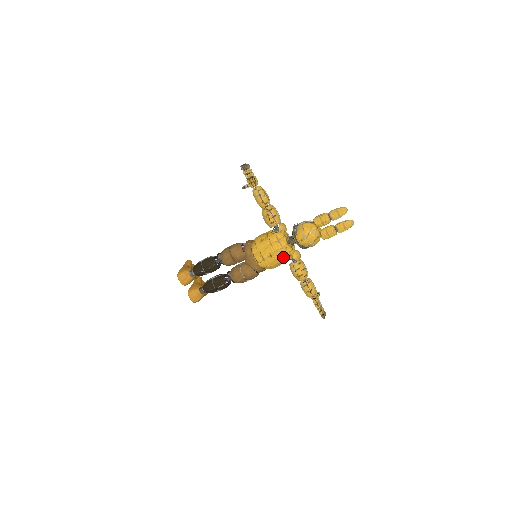
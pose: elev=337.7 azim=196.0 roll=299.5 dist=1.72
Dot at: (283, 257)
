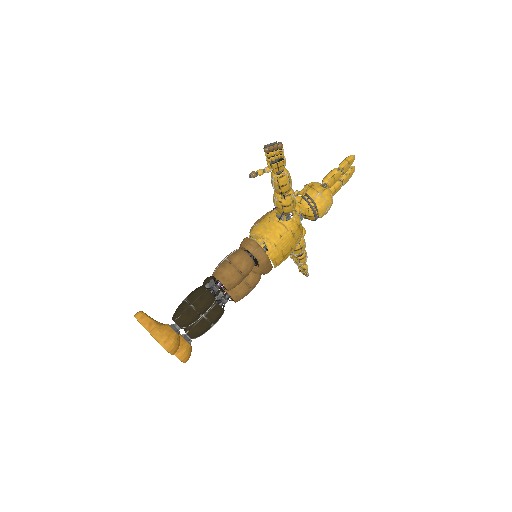
Dot at: (299, 242)
